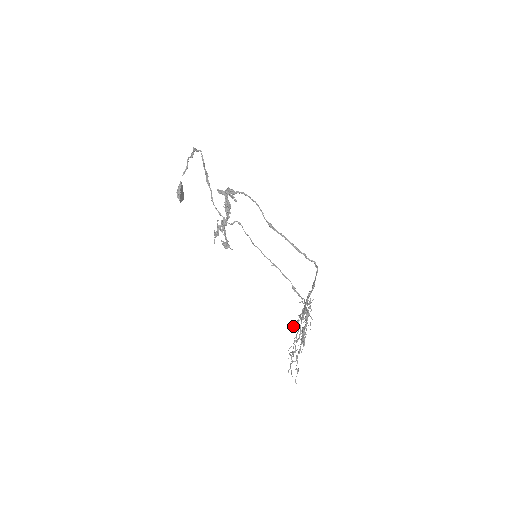
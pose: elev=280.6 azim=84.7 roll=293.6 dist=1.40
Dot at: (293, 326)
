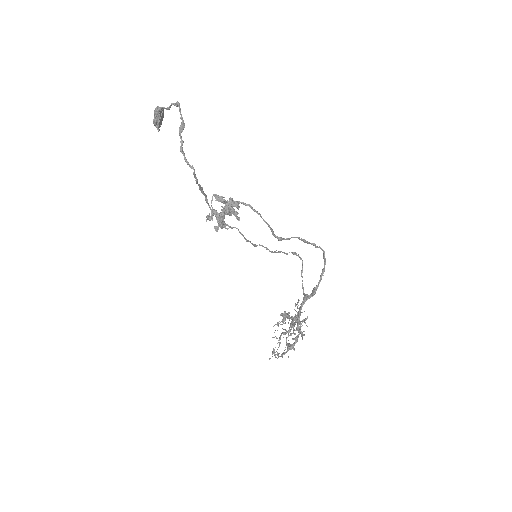
Dot at: (283, 314)
